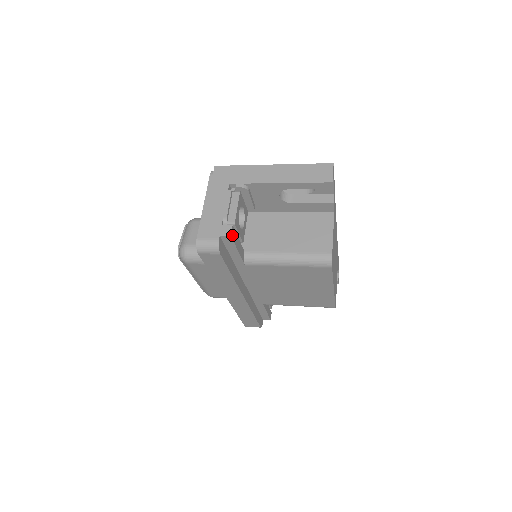
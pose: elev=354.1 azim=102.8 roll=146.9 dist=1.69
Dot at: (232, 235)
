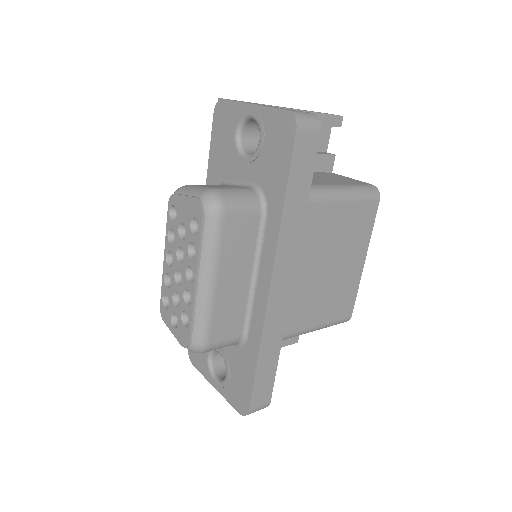
Dot at: occluded
